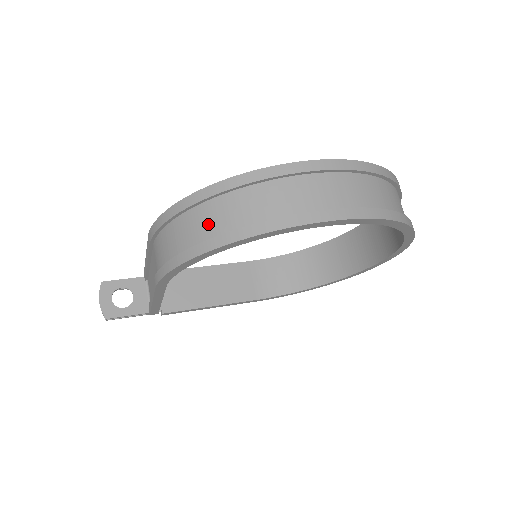
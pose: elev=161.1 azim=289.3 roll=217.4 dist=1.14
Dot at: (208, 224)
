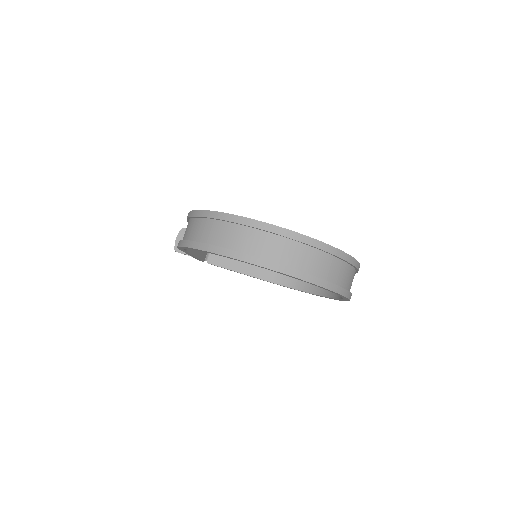
Dot at: (196, 231)
